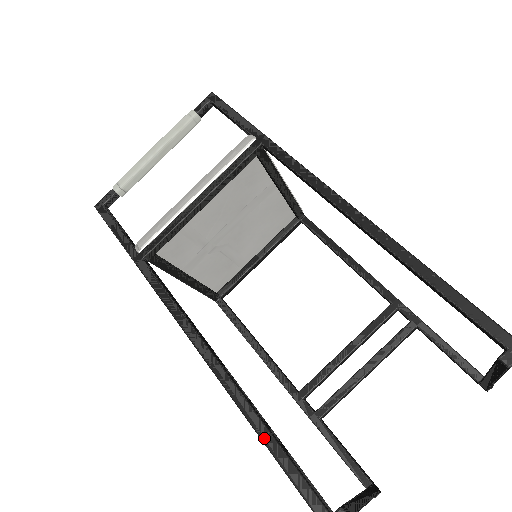
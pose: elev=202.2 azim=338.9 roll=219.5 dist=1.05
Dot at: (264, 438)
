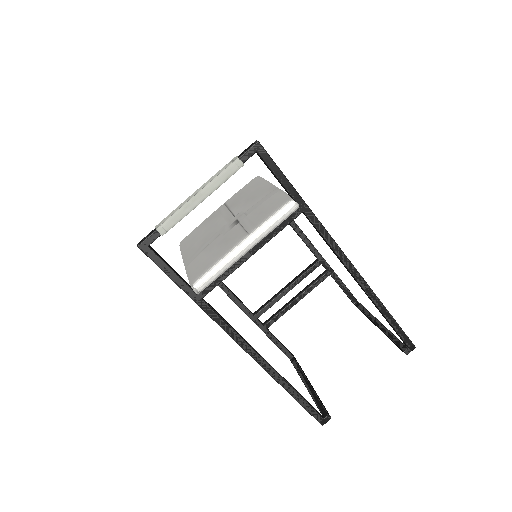
Dot at: (294, 396)
